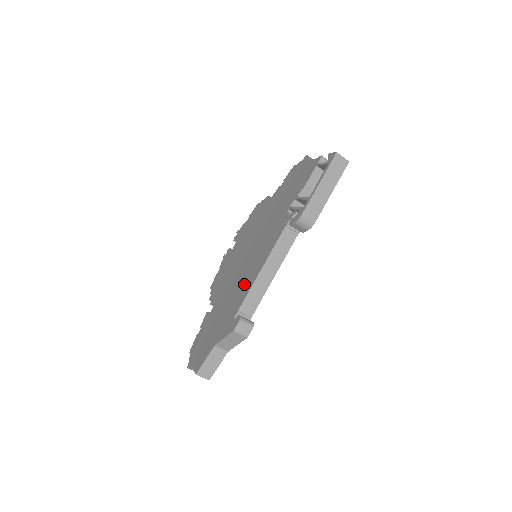
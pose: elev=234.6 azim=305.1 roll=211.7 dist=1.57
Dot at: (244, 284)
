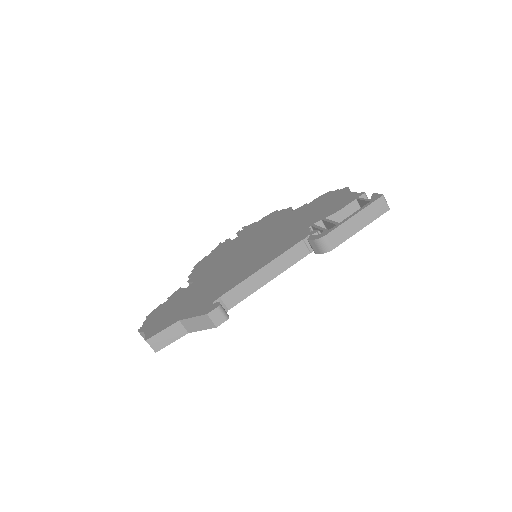
Dot at: (235, 276)
